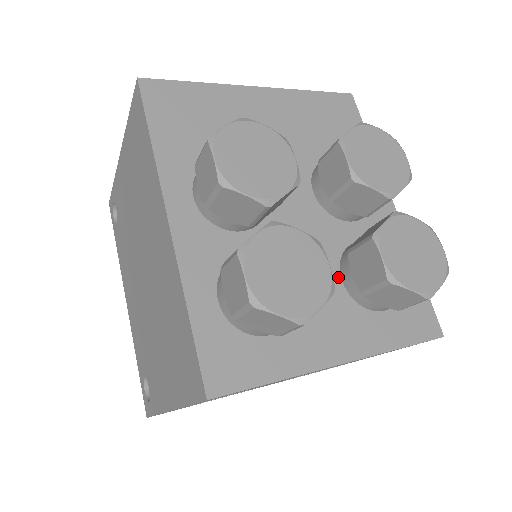
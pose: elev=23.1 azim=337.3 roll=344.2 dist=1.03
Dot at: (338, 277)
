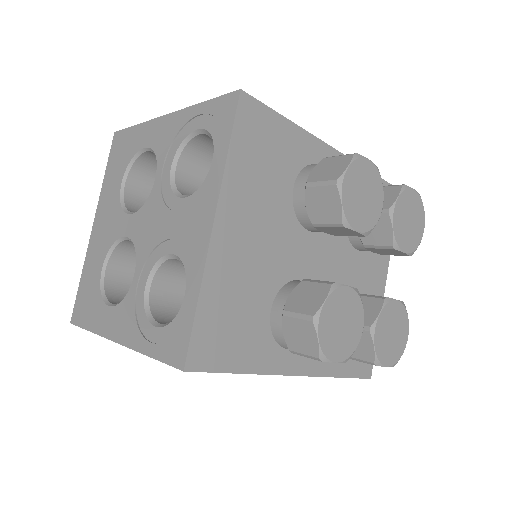
Dot at: (356, 252)
